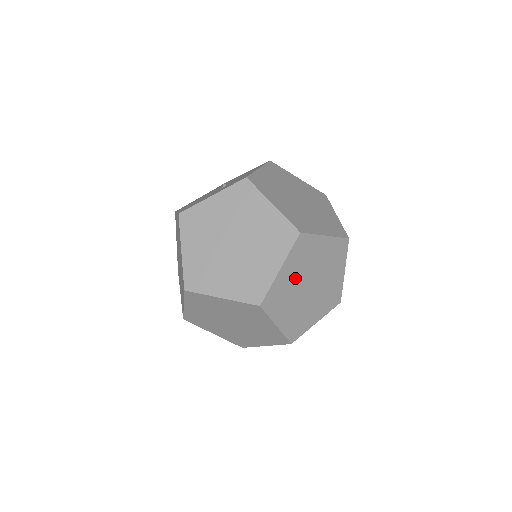
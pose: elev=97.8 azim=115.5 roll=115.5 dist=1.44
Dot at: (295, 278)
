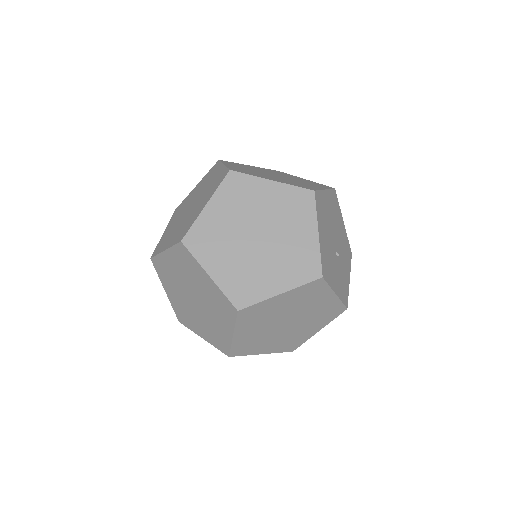
Dot at: (250, 170)
